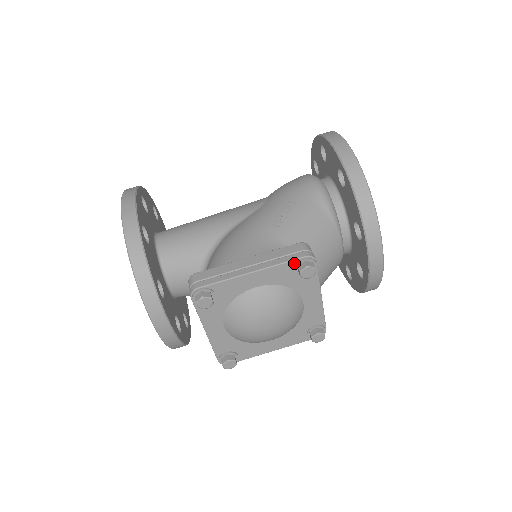
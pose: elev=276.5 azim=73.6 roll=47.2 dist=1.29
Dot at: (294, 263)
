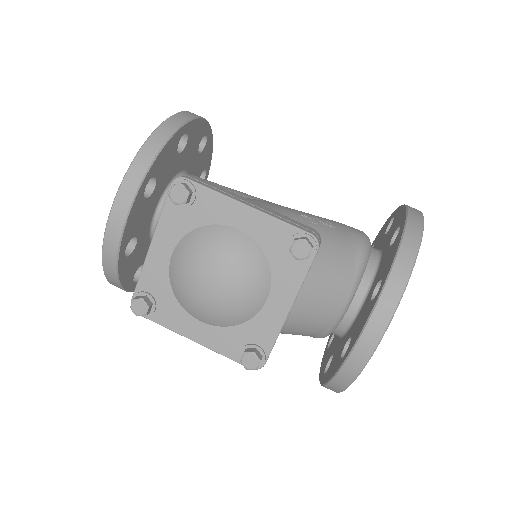
Dot at: (294, 232)
